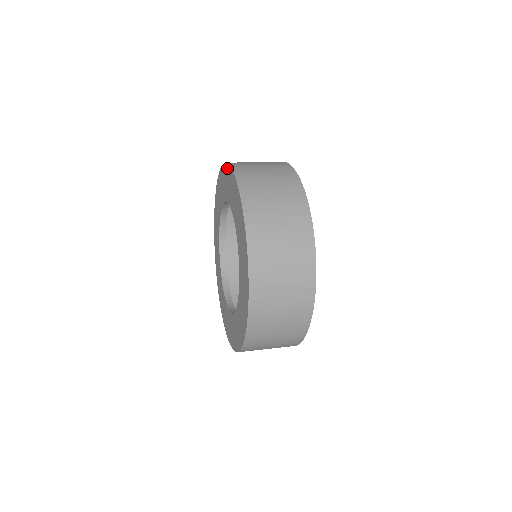
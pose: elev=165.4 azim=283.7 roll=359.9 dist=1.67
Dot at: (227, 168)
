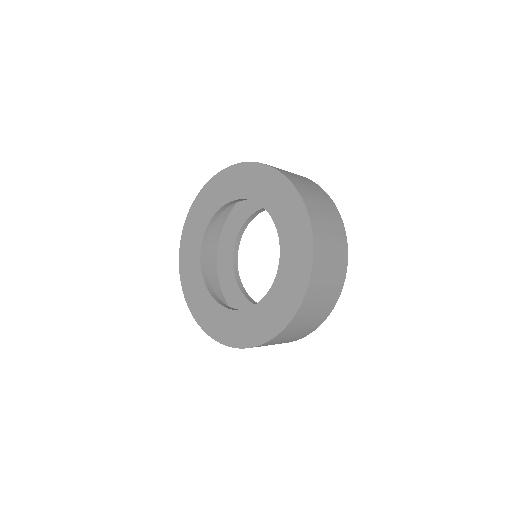
Dot at: (261, 168)
